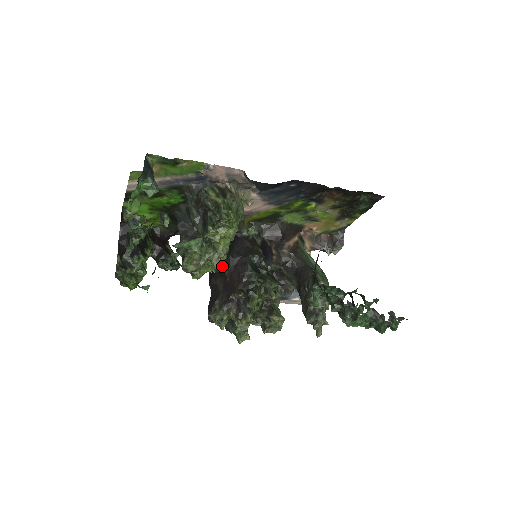
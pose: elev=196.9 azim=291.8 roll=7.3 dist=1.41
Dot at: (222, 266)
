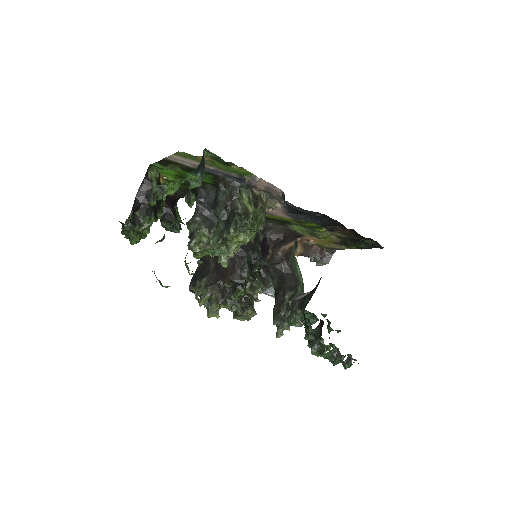
Dot at: occluded
